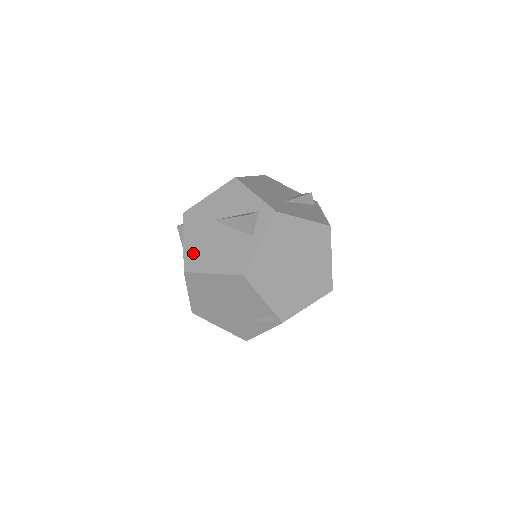
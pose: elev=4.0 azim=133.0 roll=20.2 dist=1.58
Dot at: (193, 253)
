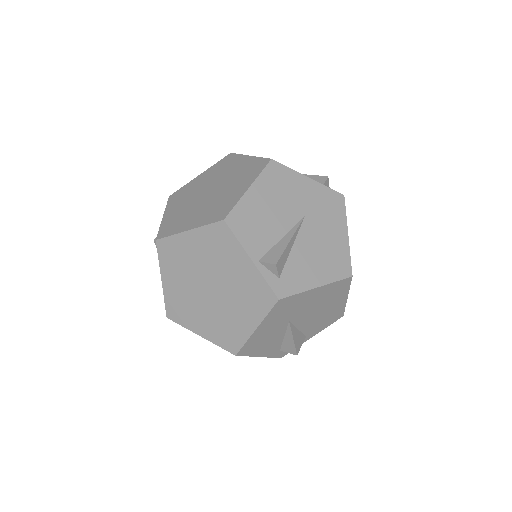
Dot at: occluded
